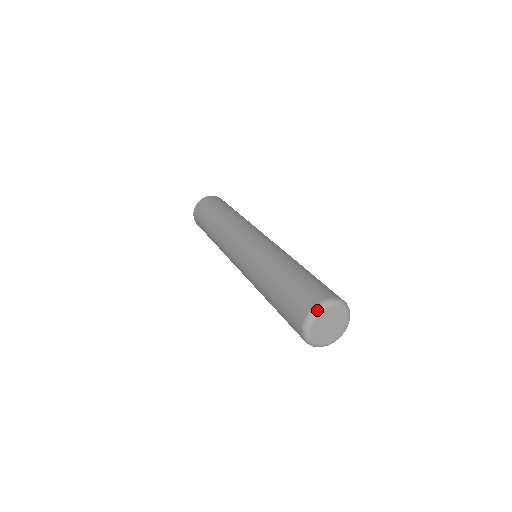
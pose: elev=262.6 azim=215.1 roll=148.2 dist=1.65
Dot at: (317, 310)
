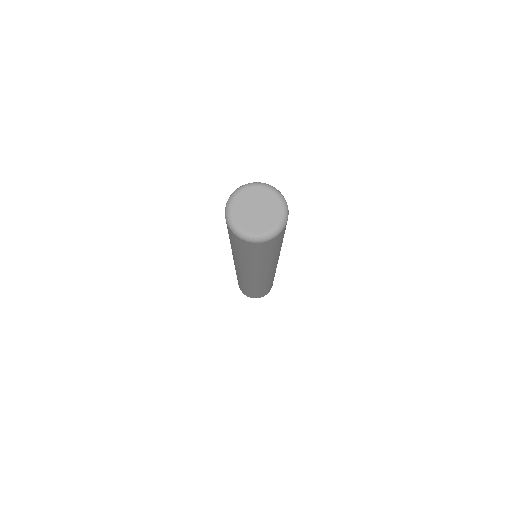
Dot at: (251, 183)
